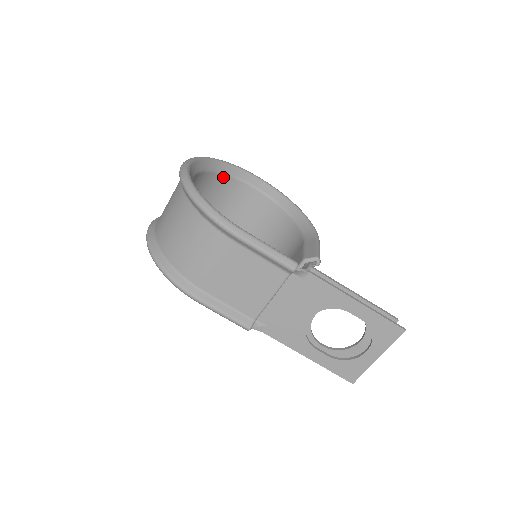
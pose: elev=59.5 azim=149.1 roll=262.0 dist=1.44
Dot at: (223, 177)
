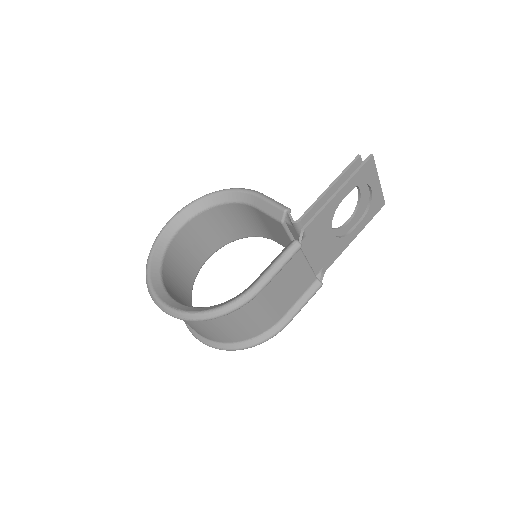
Dot at: (165, 261)
